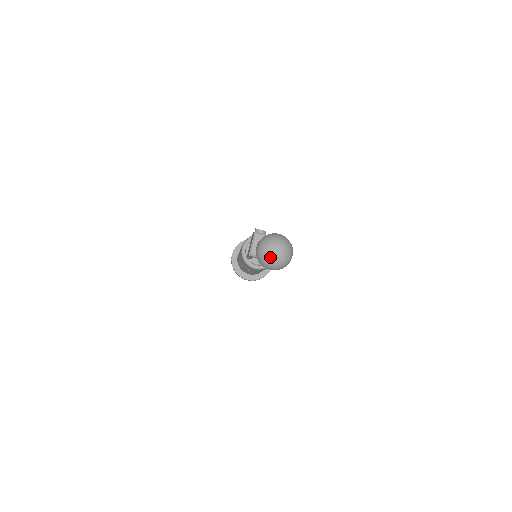
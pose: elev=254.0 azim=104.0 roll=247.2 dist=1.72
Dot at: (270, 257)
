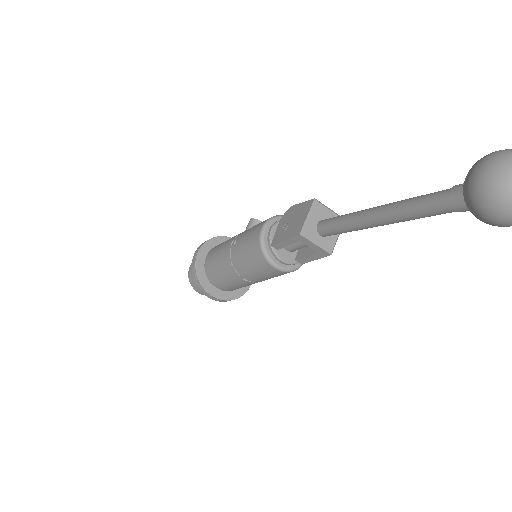
Dot at: out of frame
